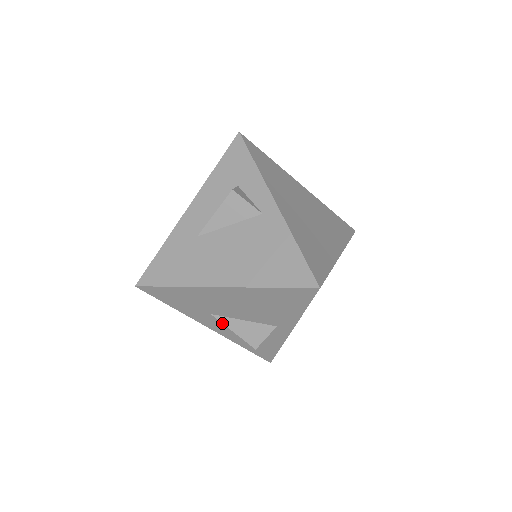
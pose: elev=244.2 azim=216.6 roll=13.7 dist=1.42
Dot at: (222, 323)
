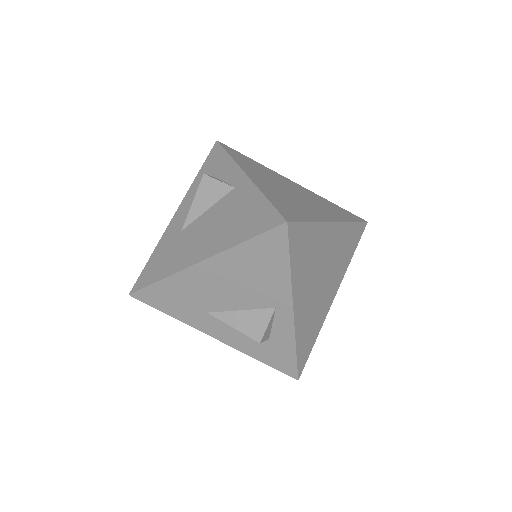
Dot at: (223, 324)
